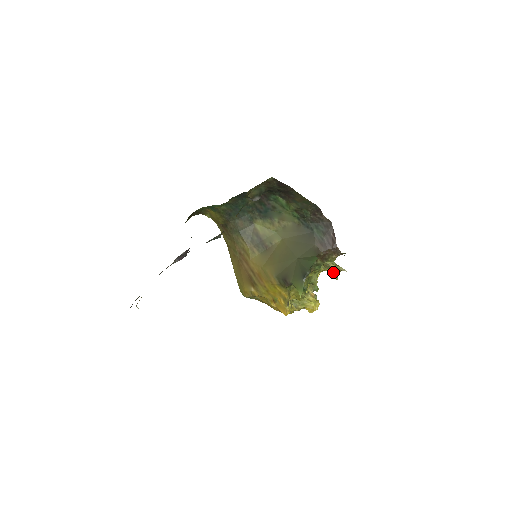
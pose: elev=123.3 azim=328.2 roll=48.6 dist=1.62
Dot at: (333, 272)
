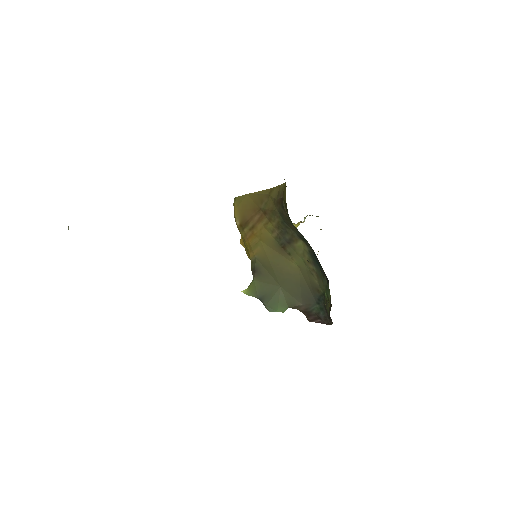
Dot at: occluded
